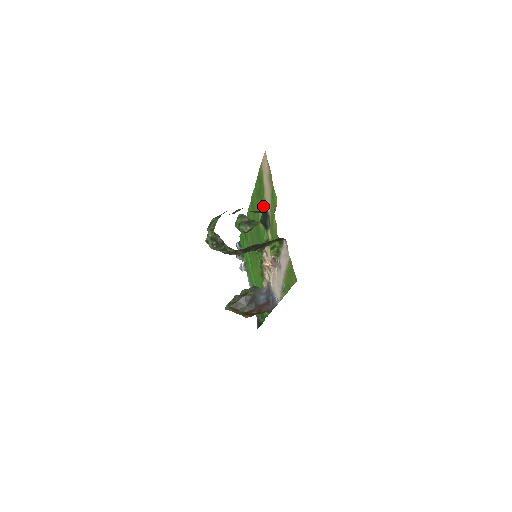
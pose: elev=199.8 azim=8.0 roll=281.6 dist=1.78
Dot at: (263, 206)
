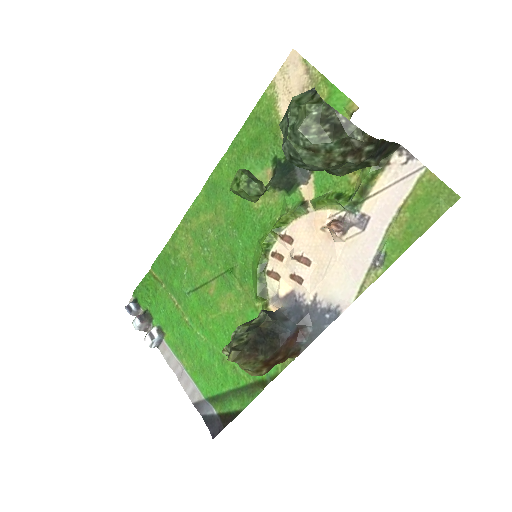
Dot at: (278, 154)
